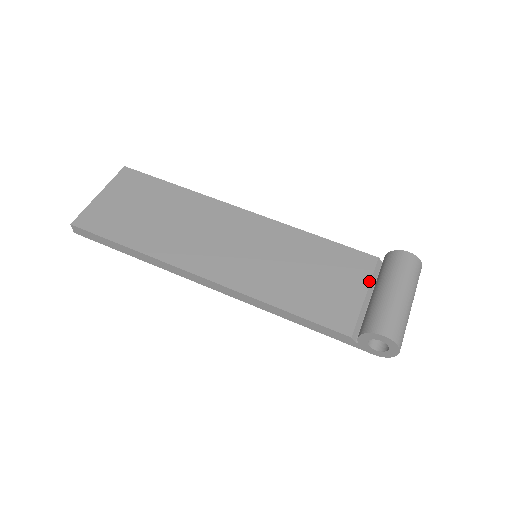
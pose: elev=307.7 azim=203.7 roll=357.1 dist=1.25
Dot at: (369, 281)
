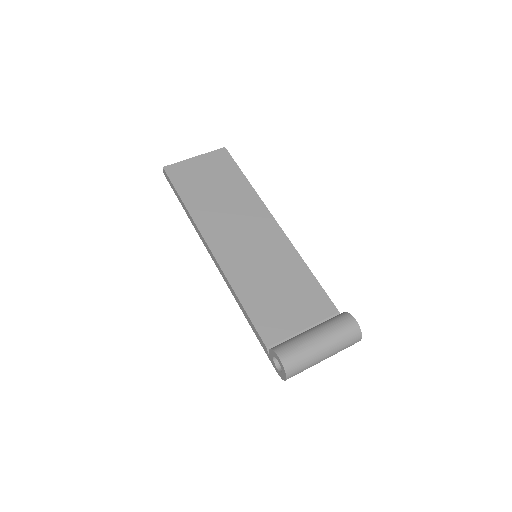
Dot at: (316, 322)
